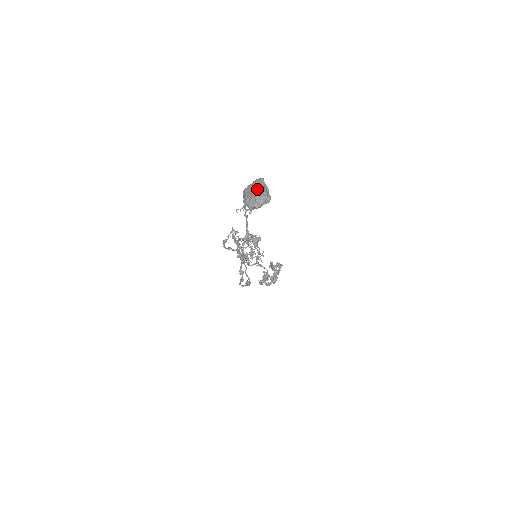
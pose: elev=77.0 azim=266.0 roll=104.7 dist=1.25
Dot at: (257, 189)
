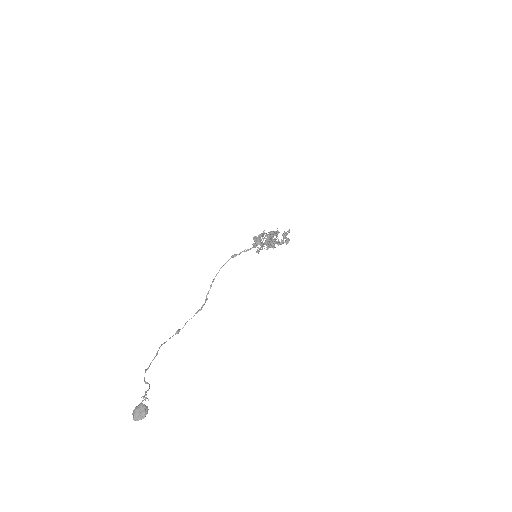
Dot at: (137, 418)
